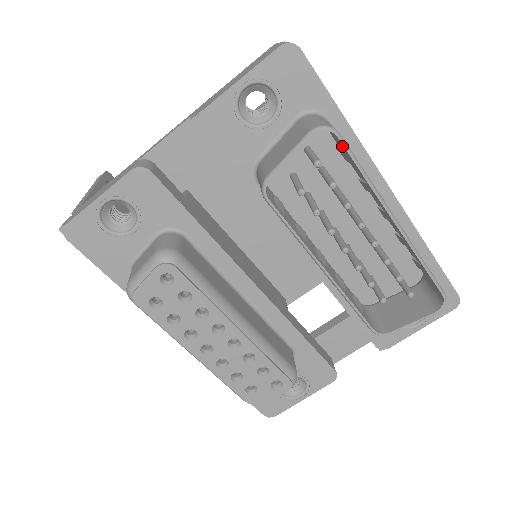
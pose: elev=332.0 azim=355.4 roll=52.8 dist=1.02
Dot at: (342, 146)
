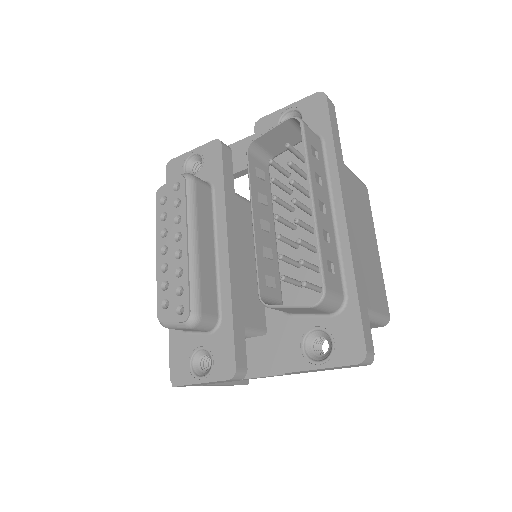
Dot at: occluded
